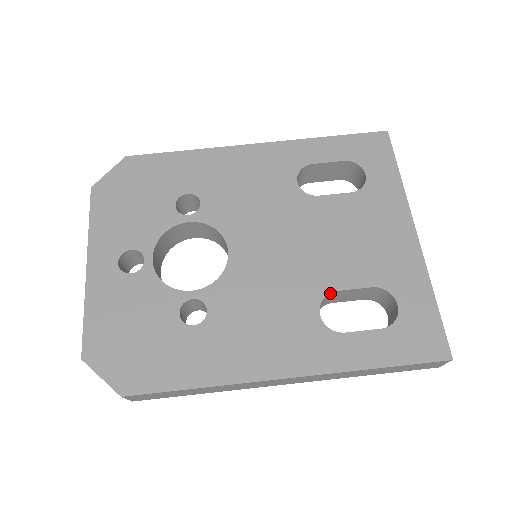
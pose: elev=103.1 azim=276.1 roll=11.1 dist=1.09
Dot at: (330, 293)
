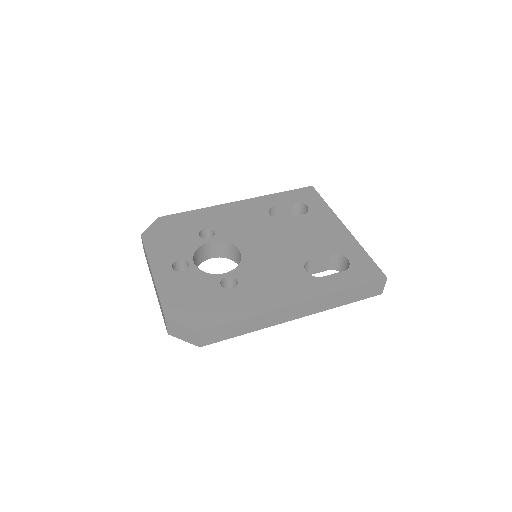
Dot at: (308, 261)
